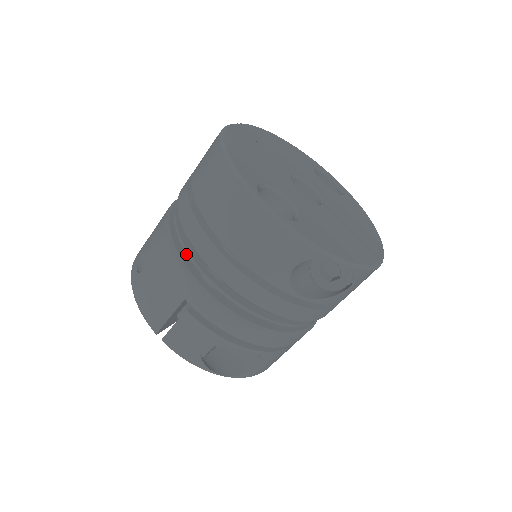
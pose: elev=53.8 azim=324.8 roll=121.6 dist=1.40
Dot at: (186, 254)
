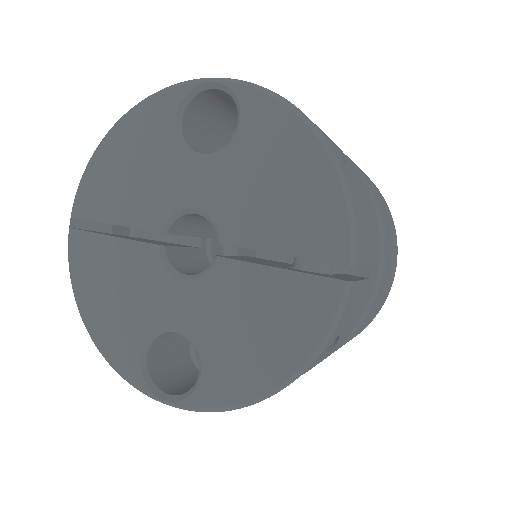
Dot at: occluded
